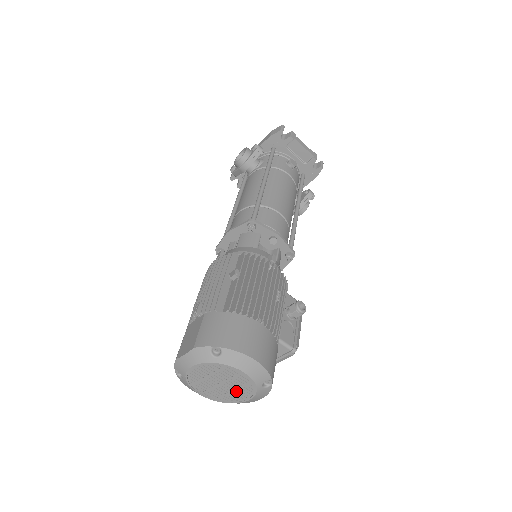
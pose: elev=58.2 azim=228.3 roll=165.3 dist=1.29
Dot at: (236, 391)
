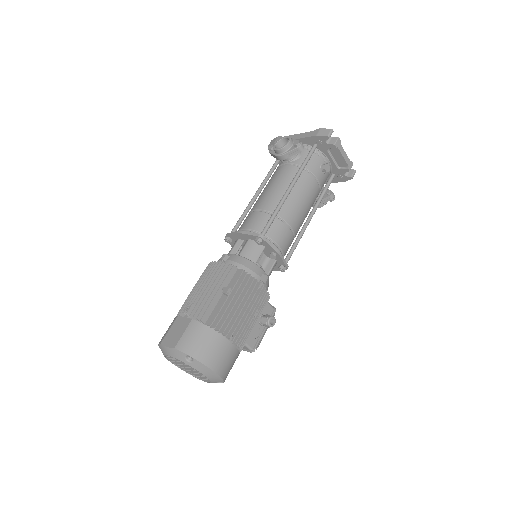
Dot at: (197, 375)
